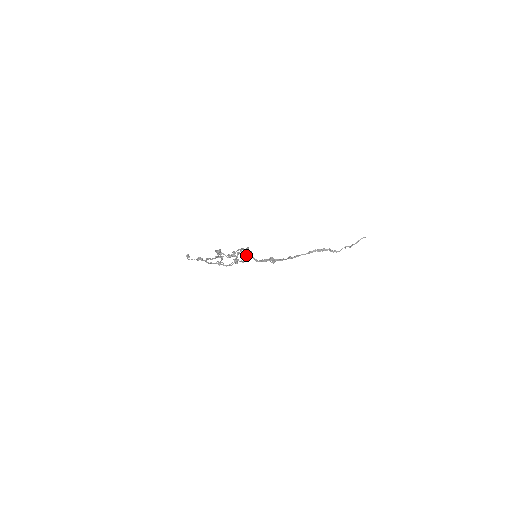
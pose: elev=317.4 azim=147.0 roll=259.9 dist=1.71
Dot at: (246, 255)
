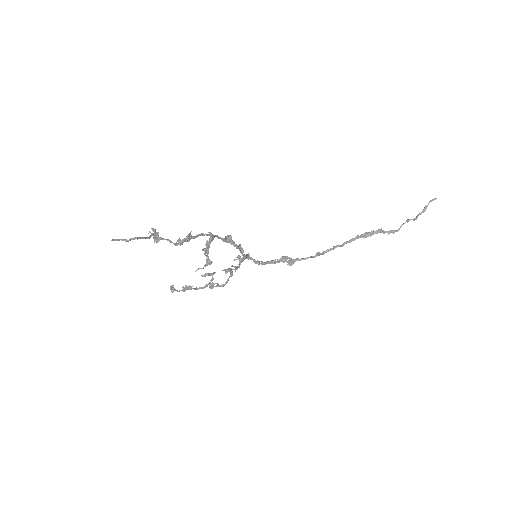
Dot at: (237, 256)
